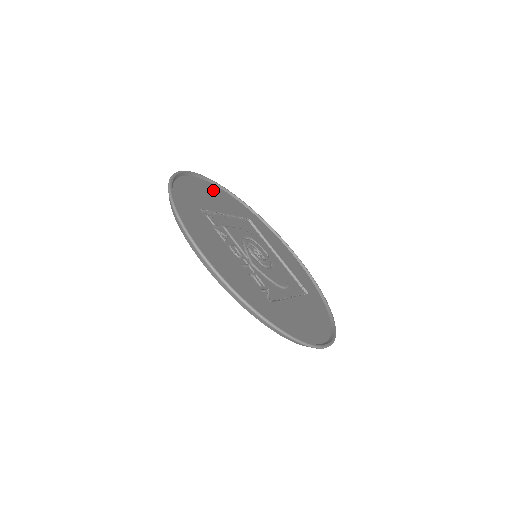
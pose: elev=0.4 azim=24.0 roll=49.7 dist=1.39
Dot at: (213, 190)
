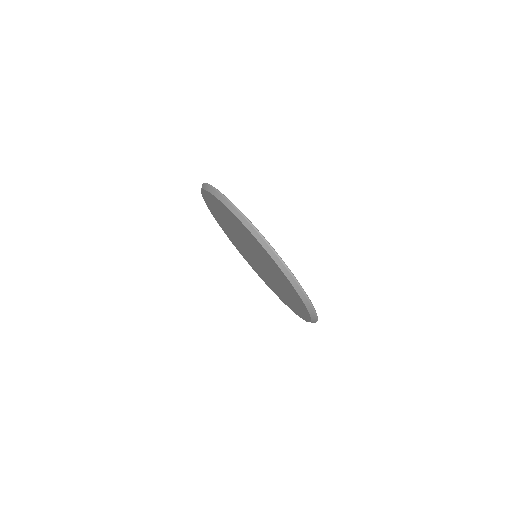
Dot at: occluded
